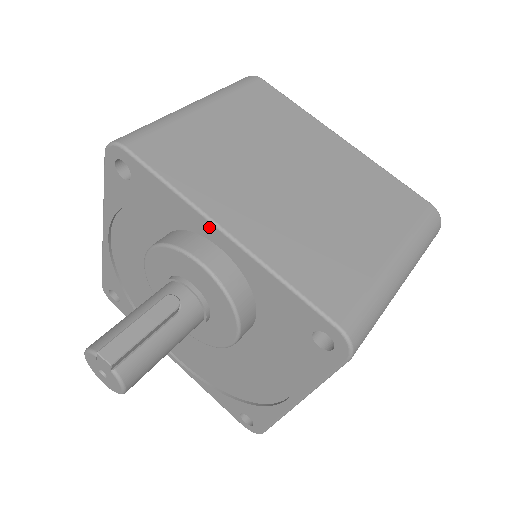
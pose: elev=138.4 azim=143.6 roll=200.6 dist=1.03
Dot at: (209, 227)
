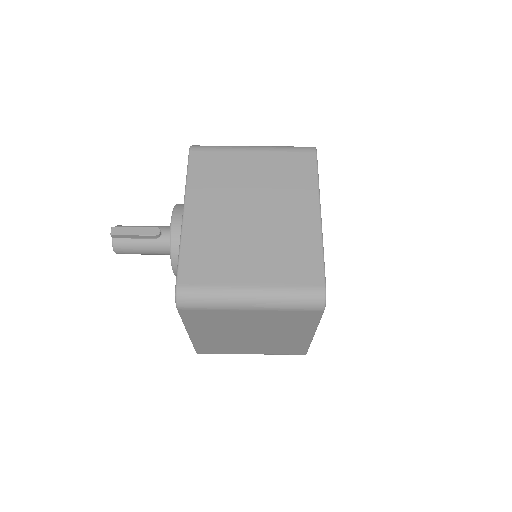
Dot at: (184, 207)
